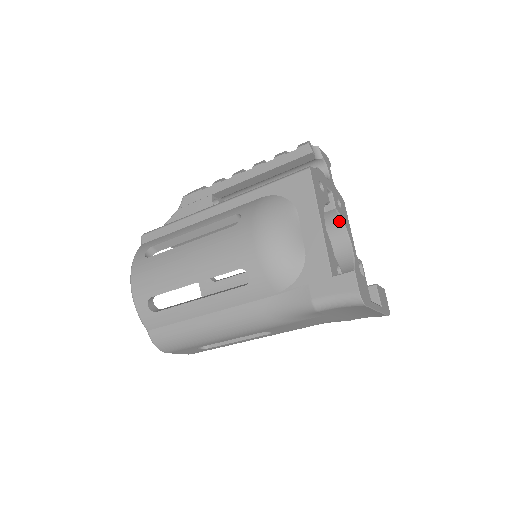
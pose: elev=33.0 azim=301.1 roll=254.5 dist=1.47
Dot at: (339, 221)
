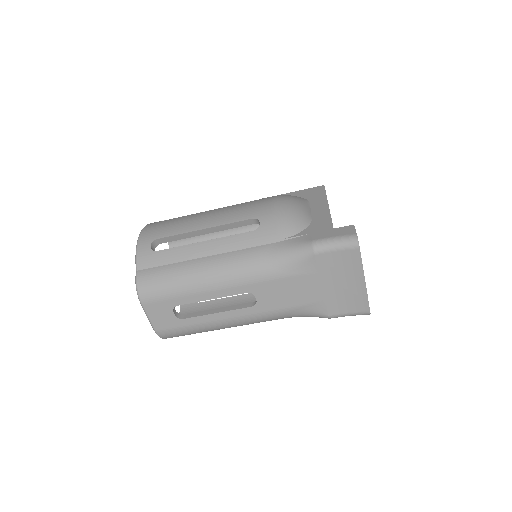
Dot at: occluded
